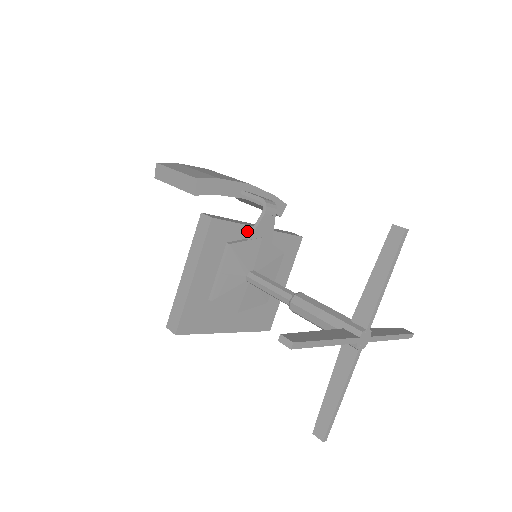
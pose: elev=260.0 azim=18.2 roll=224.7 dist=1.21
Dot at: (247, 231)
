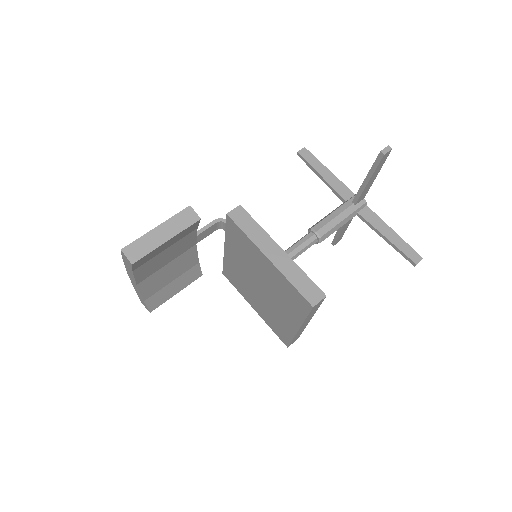
Dot at: occluded
